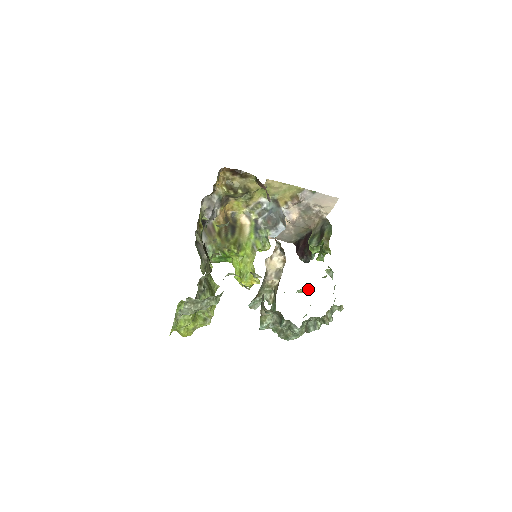
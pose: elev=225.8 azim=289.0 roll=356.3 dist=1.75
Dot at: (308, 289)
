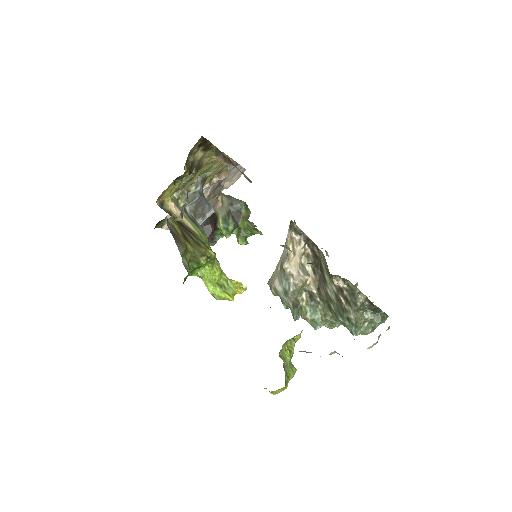
Dot at: occluded
